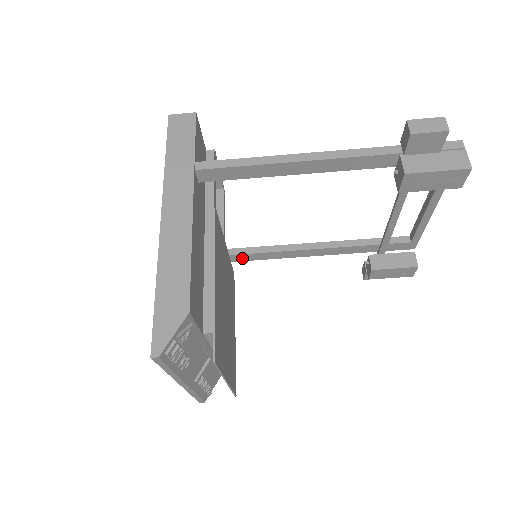
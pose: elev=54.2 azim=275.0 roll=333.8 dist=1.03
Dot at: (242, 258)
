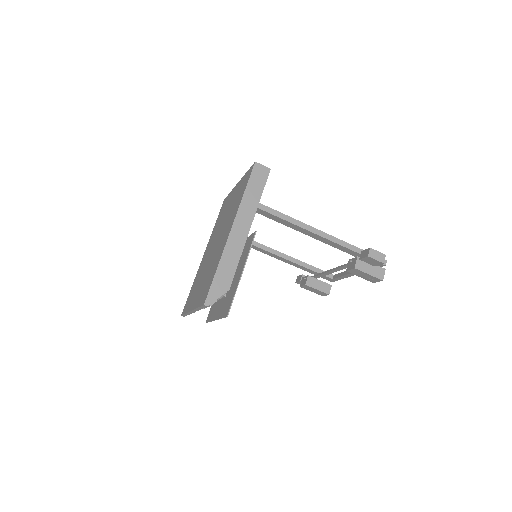
Dot at: occluded
